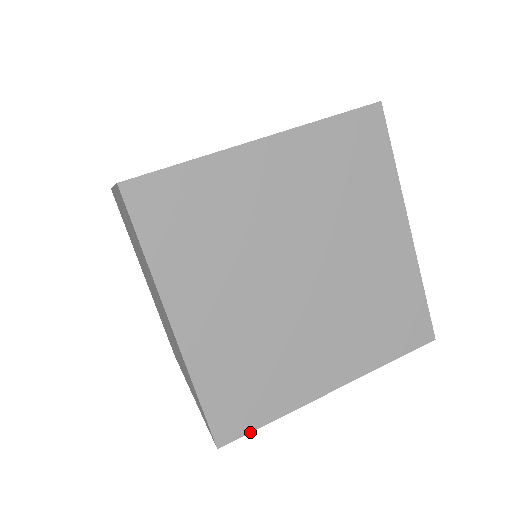
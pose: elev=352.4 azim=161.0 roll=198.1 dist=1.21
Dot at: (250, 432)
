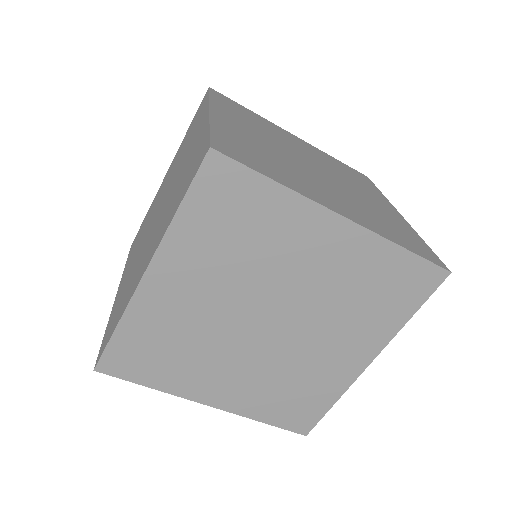
Dot at: (126, 380)
